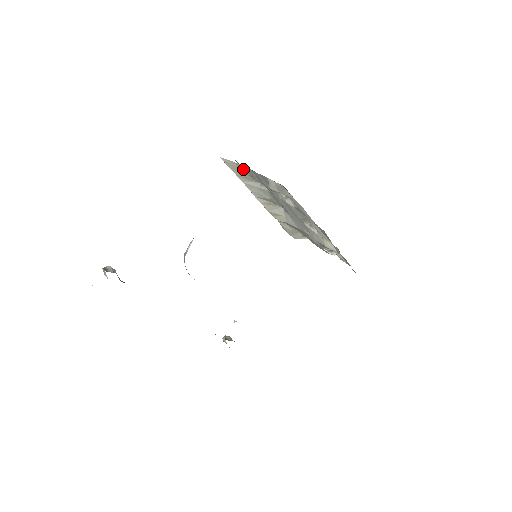
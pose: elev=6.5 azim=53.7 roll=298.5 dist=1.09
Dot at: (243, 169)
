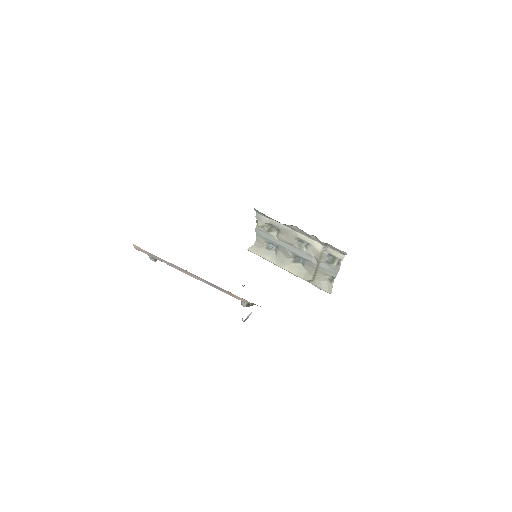
Dot at: (259, 245)
